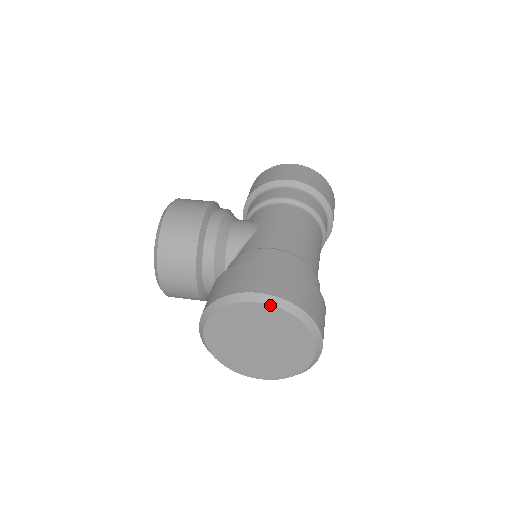
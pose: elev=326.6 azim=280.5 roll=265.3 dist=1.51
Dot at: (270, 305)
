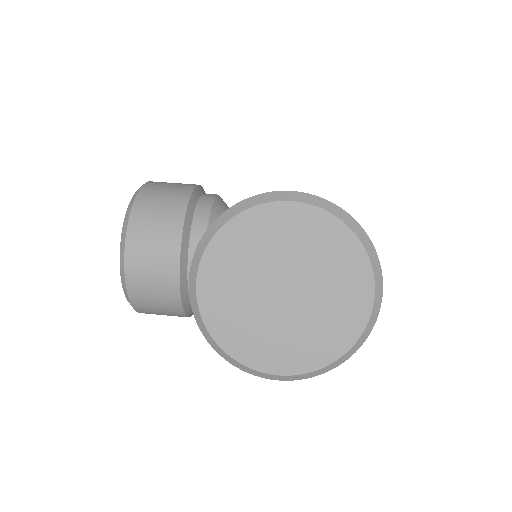
Dot at: (309, 205)
